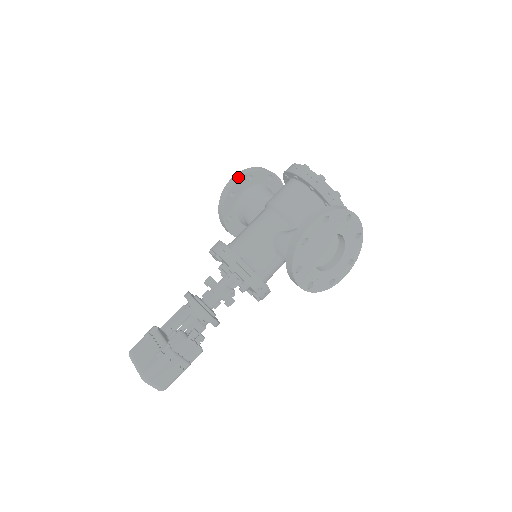
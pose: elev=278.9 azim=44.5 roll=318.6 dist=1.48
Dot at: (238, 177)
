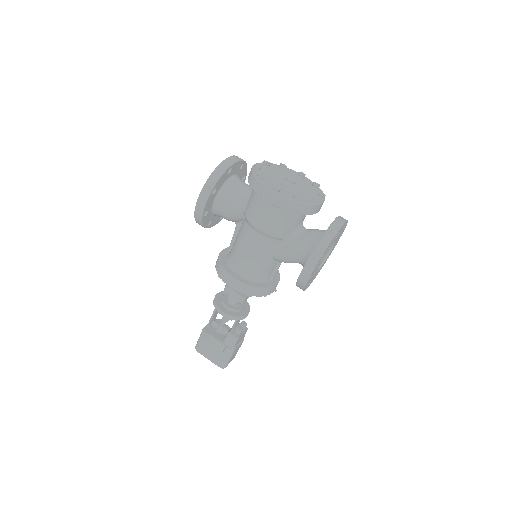
Dot at: (204, 201)
